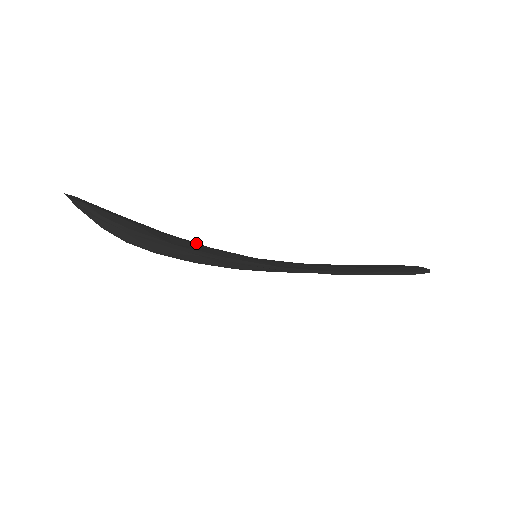
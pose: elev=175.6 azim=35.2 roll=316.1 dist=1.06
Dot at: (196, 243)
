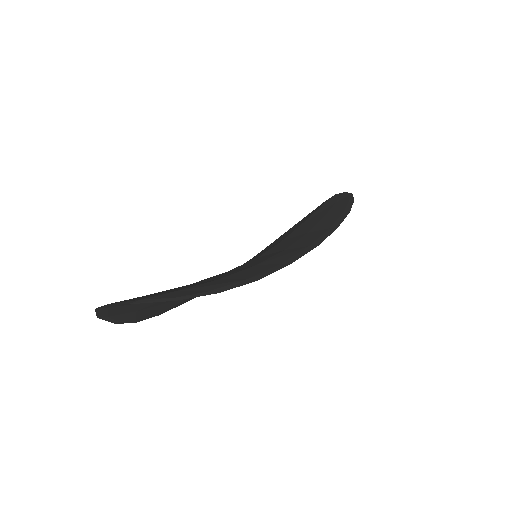
Dot at: (234, 272)
